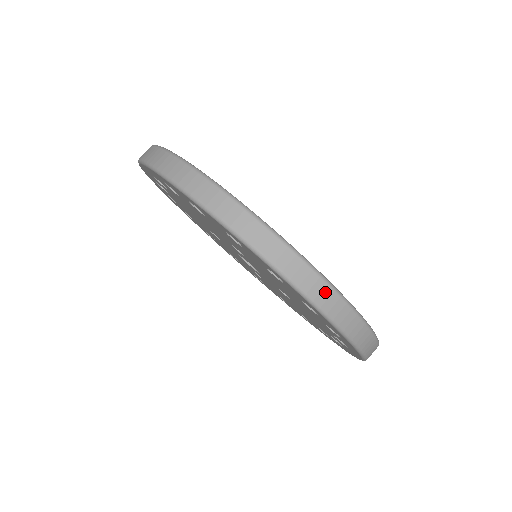
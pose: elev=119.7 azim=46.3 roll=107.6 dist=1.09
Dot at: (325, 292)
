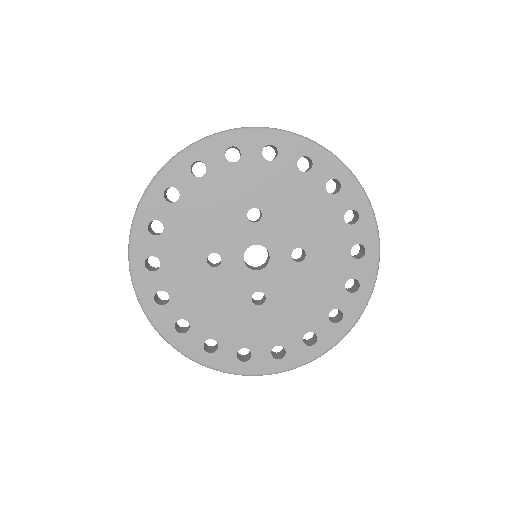
Dot at: occluded
